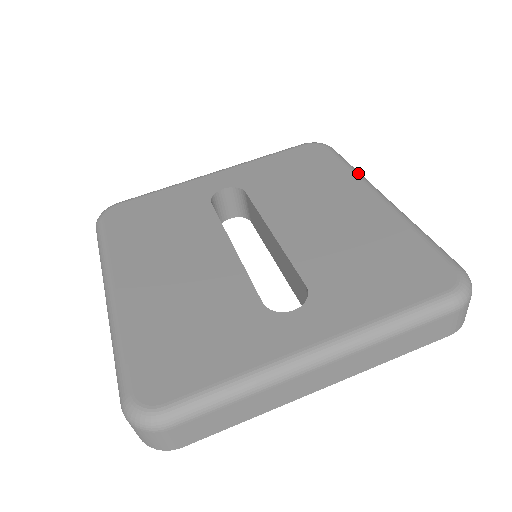
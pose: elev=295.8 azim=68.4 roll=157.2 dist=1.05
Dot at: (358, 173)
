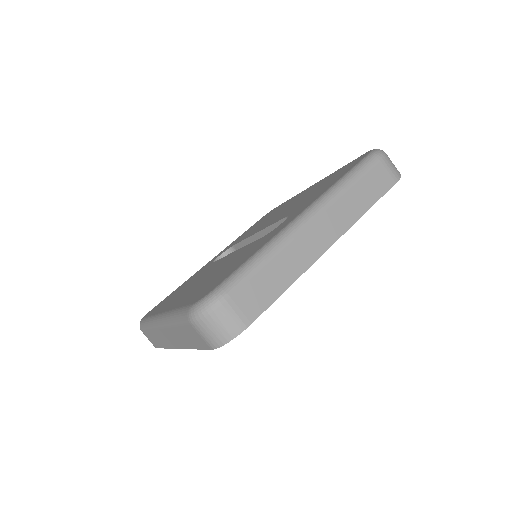
Dot at: occluded
